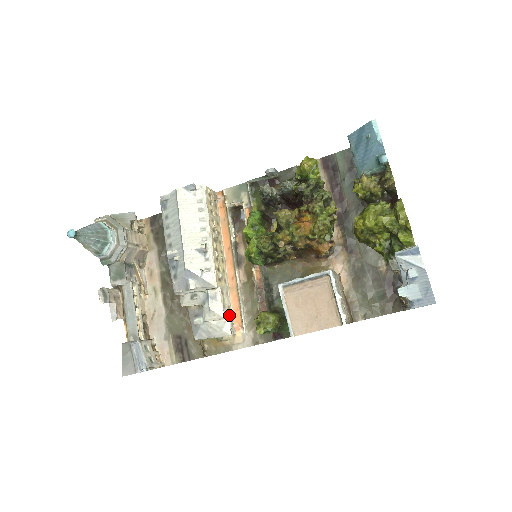
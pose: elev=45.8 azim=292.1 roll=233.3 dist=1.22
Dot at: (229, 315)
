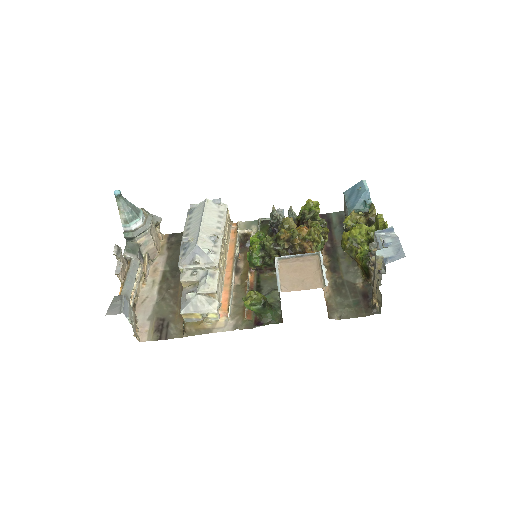
Dot at: (219, 299)
